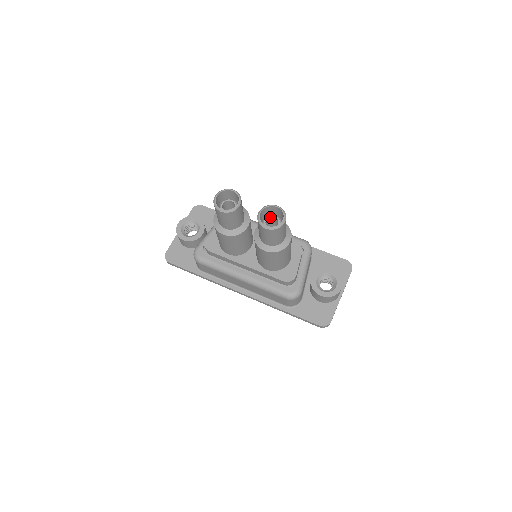
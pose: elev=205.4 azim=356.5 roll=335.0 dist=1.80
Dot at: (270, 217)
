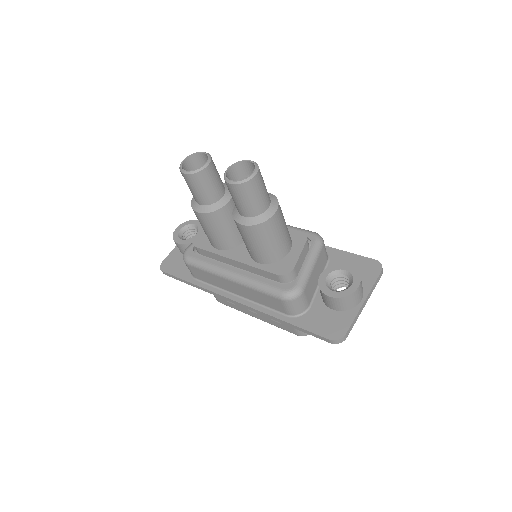
Dot at: occluded
